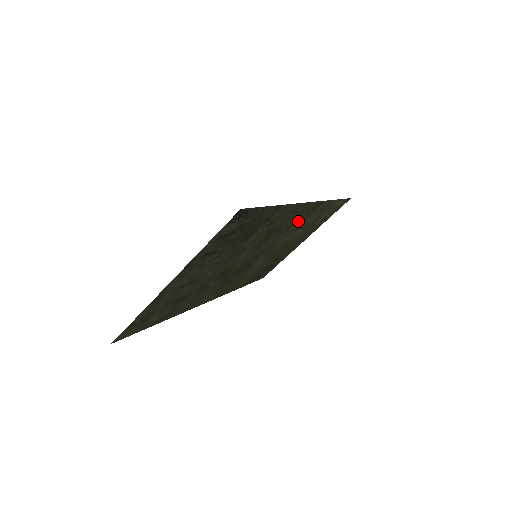
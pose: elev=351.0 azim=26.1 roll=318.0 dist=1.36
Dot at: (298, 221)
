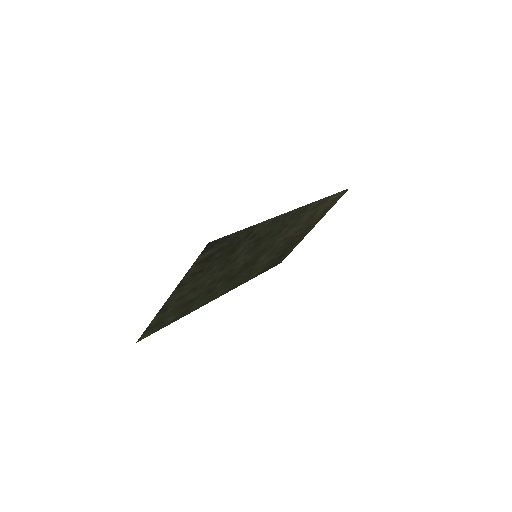
Dot at: (289, 223)
